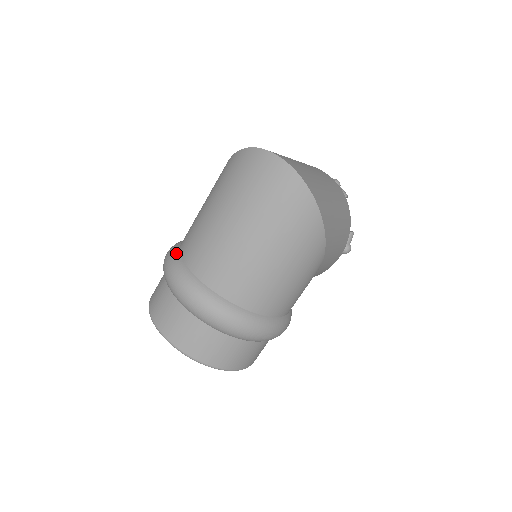
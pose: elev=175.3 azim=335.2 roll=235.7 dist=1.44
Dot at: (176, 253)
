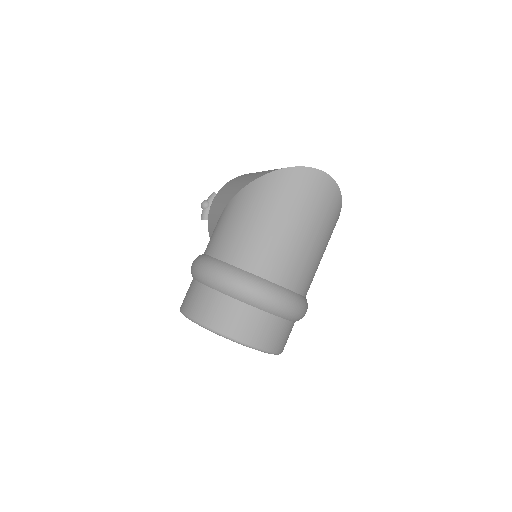
Dot at: (233, 268)
